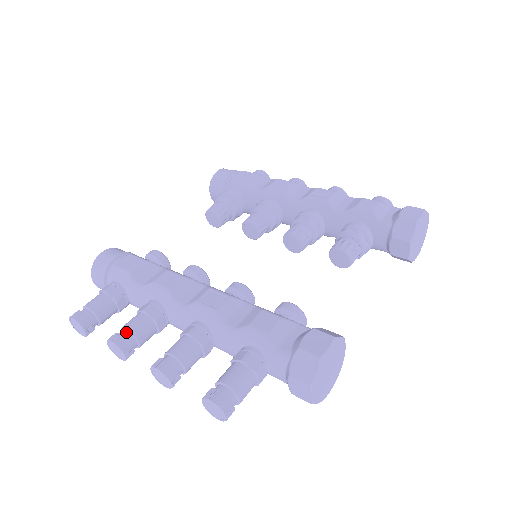
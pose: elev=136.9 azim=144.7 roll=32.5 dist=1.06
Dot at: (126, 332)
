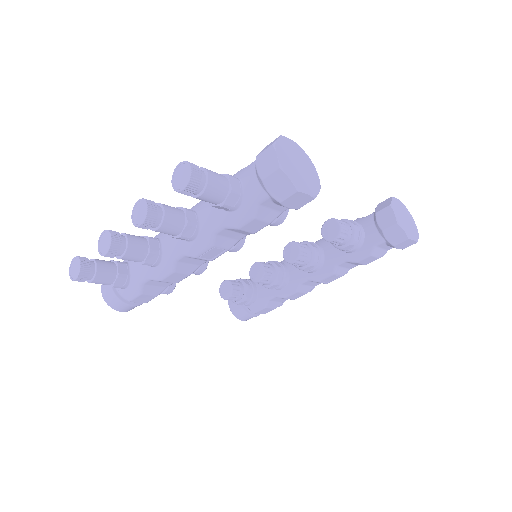
Dot at: occluded
